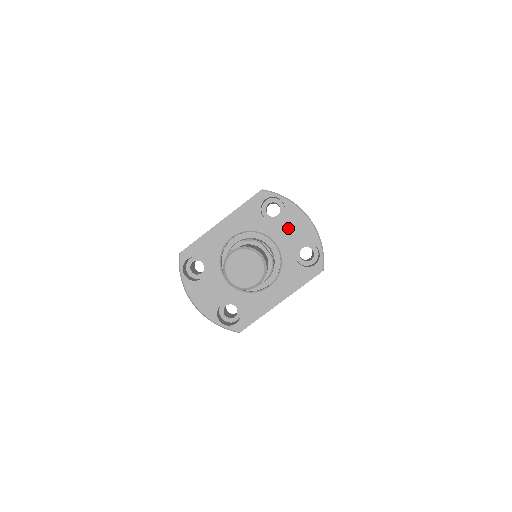
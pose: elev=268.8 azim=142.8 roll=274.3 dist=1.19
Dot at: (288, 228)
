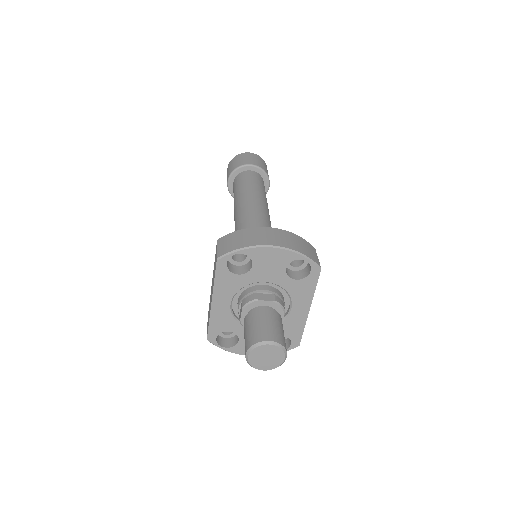
Dot at: (265, 266)
